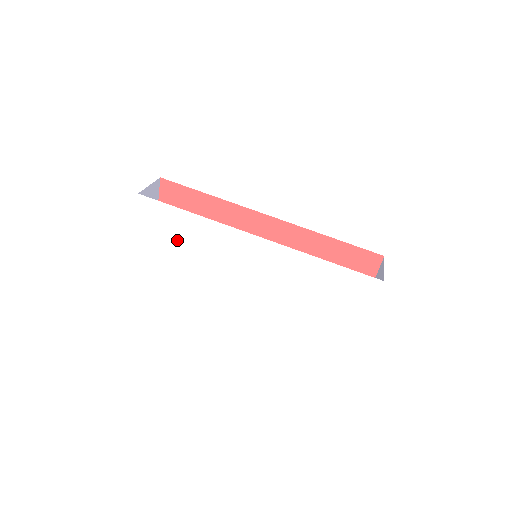
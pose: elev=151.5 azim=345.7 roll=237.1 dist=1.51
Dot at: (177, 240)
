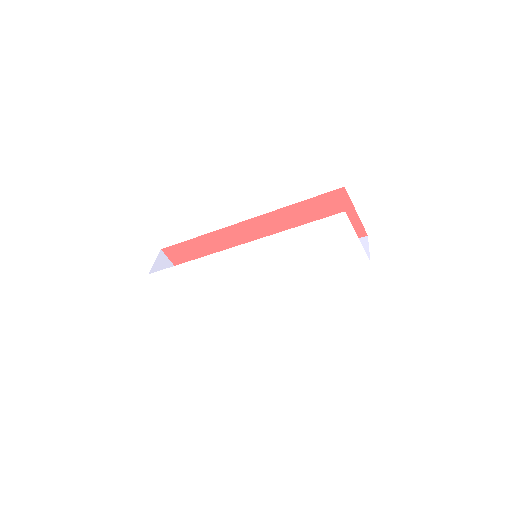
Dot at: (195, 285)
